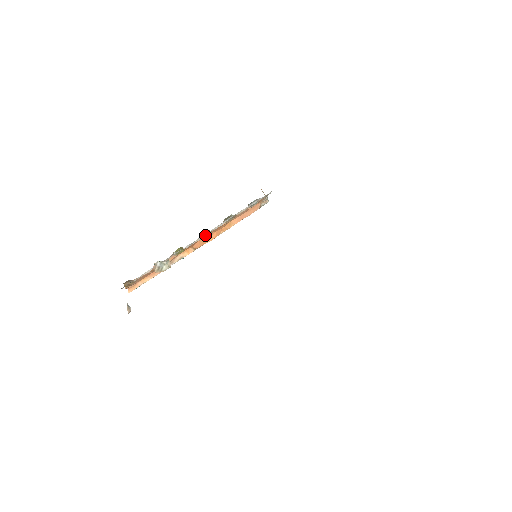
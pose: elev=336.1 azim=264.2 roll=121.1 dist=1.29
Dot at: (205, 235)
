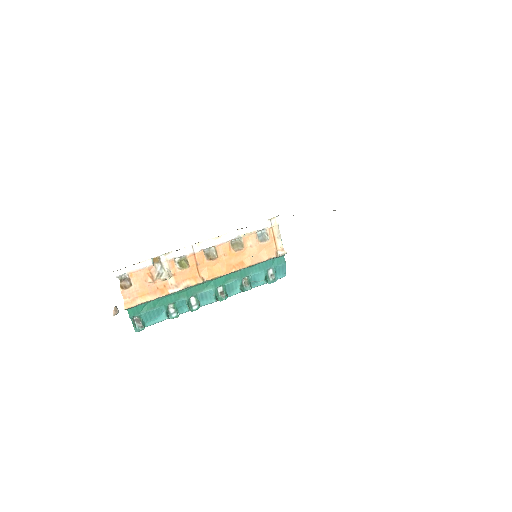
Dot at: (212, 257)
